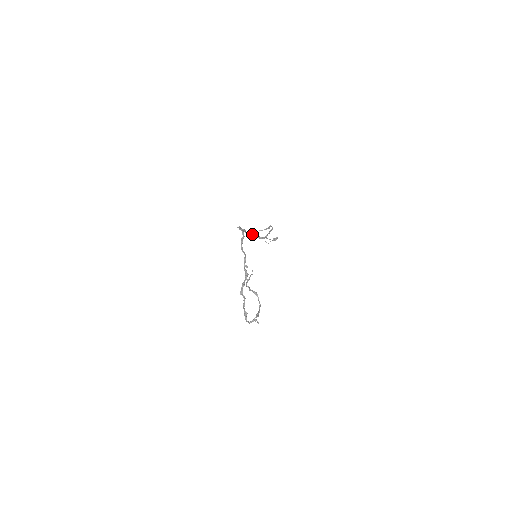
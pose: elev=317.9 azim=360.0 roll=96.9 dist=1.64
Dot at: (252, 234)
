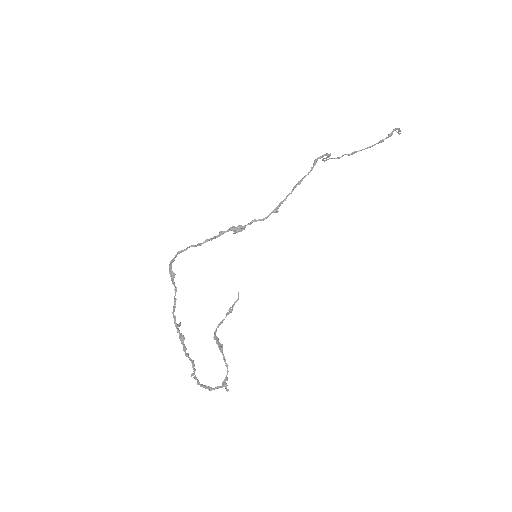
Dot at: (234, 230)
